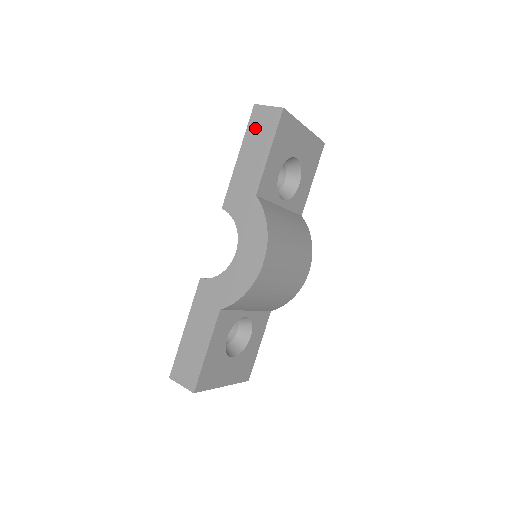
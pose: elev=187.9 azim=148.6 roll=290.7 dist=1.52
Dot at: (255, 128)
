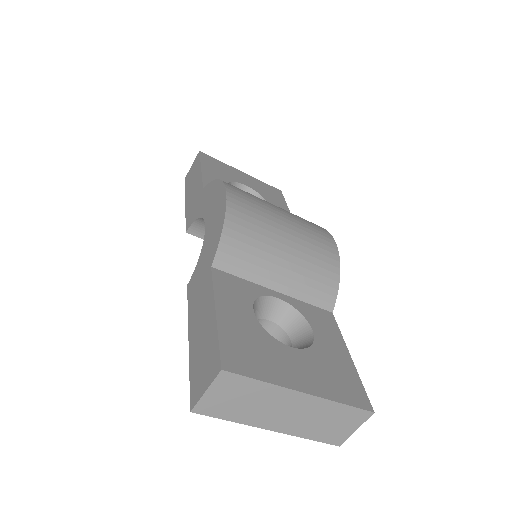
Dot at: (189, 181)
